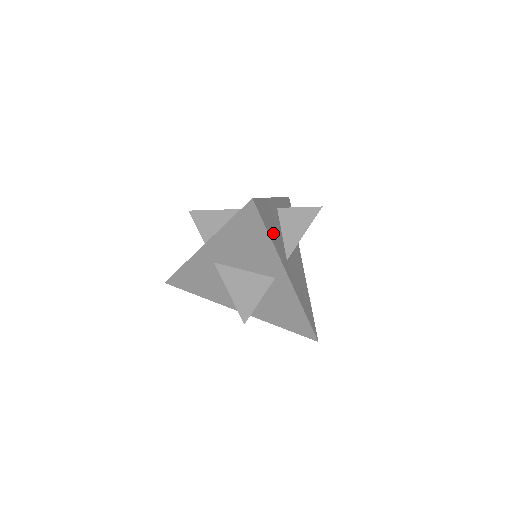
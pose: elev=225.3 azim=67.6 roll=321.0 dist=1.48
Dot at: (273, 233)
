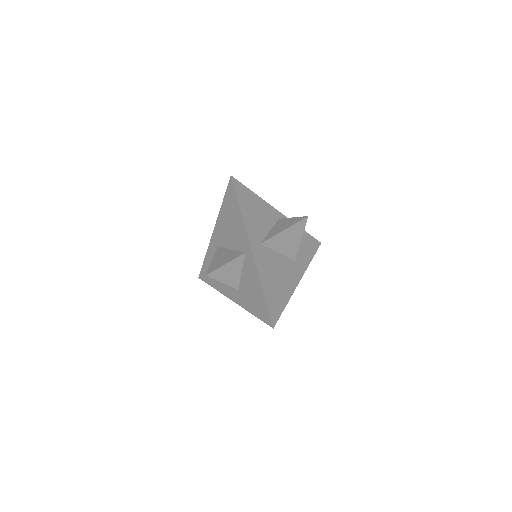
Dot at: (250, 214)
